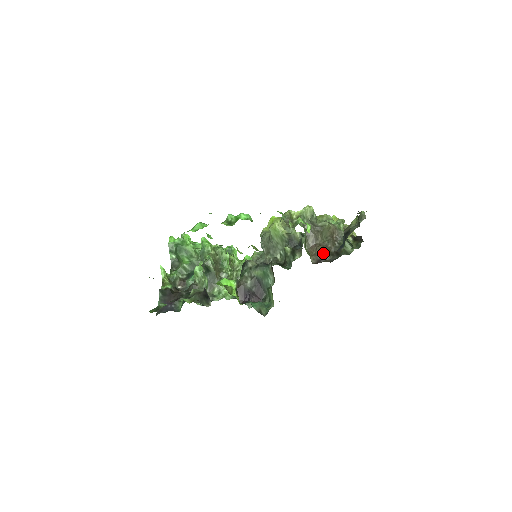
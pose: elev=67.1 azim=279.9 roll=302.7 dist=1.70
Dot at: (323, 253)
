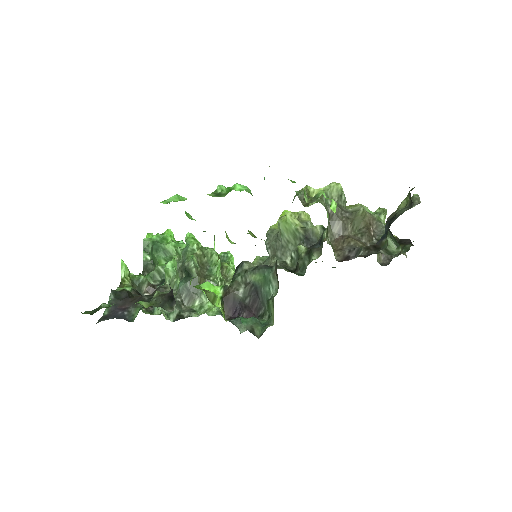
Dot at: (353, 247)
